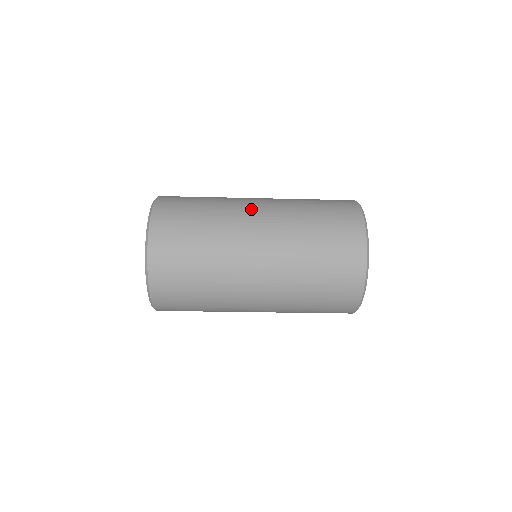
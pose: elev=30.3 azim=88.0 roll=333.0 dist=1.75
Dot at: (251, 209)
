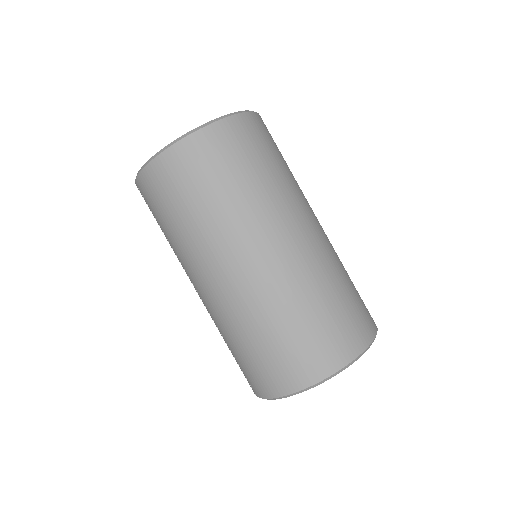
Dot at: occluded
